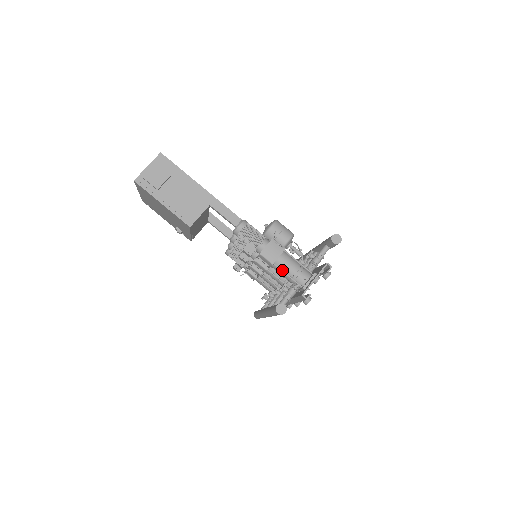
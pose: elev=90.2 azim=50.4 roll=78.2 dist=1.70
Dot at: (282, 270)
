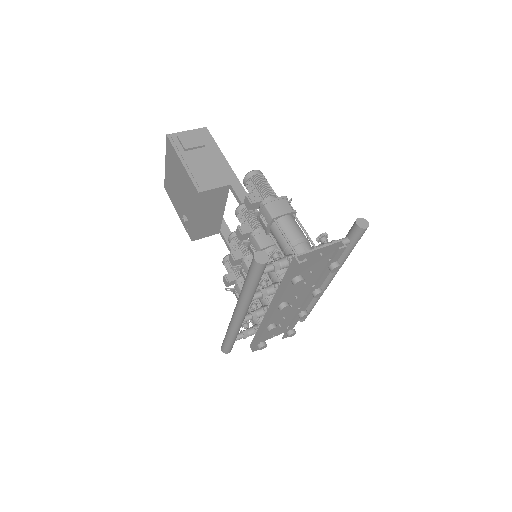
Dot at: (282, 230)
